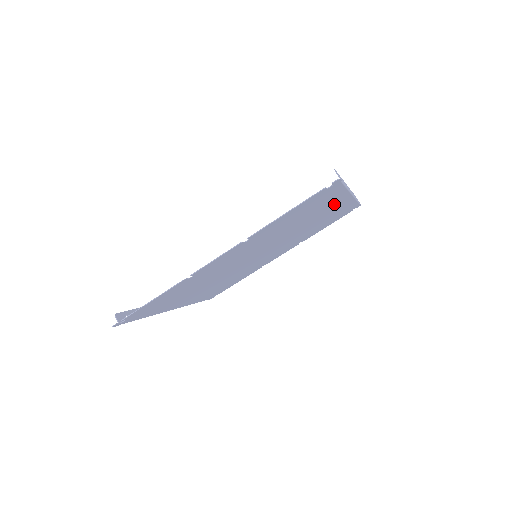
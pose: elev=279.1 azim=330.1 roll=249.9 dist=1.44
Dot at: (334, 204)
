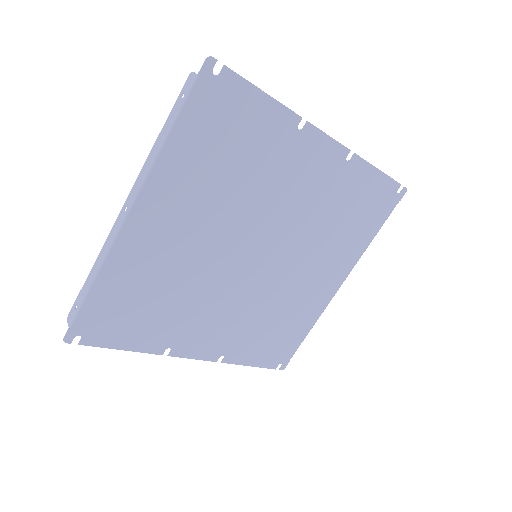
Dot at: (338, 268)
